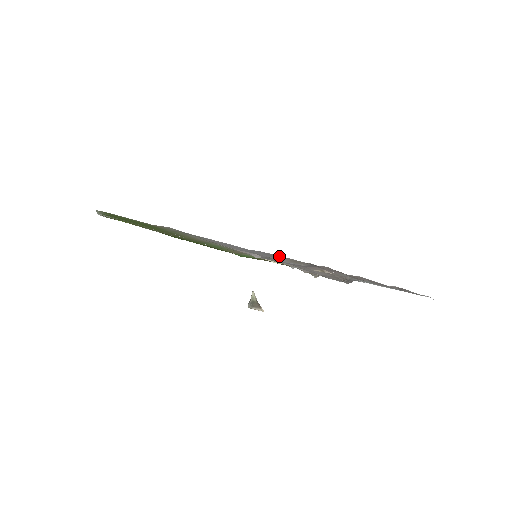
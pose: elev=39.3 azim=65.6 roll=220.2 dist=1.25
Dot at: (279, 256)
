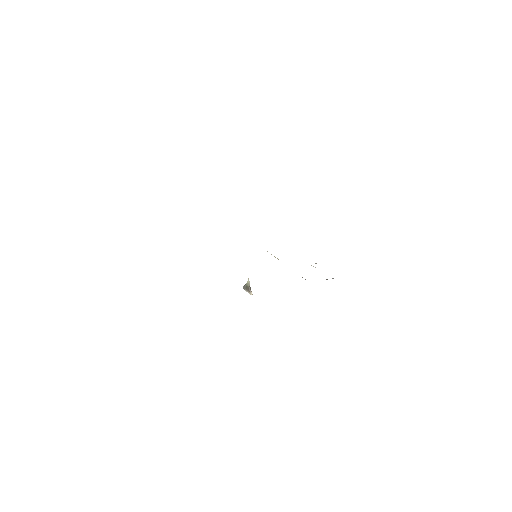
Dot at: occluded
